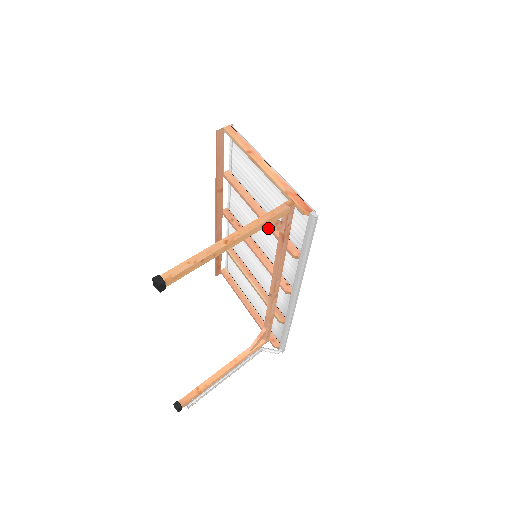
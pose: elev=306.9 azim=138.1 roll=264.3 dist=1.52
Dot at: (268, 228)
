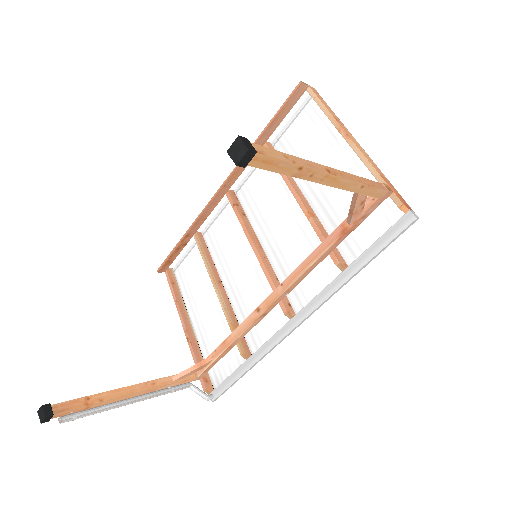
Dot at: (310, 220)
